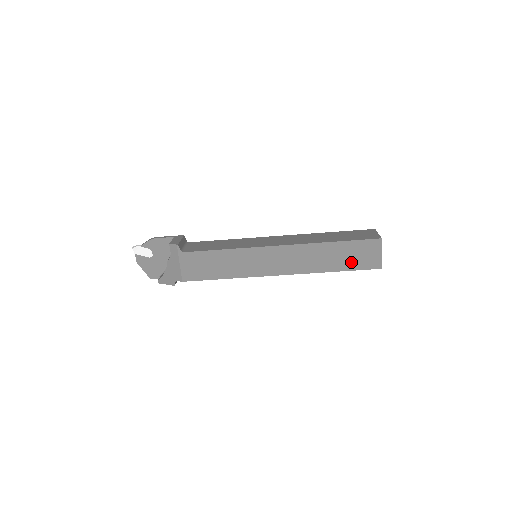
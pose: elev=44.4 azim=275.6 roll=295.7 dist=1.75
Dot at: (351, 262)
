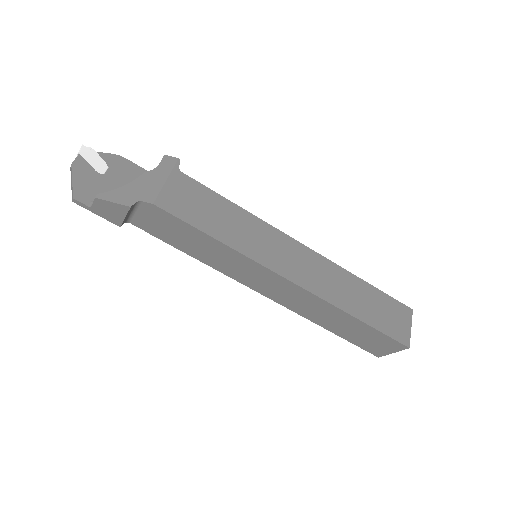
Dot at: (379, 318)
